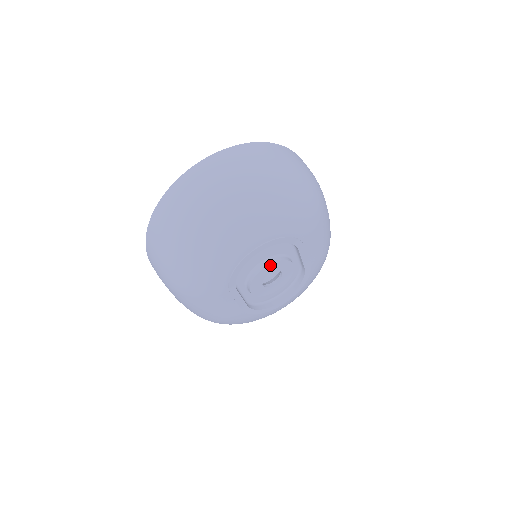
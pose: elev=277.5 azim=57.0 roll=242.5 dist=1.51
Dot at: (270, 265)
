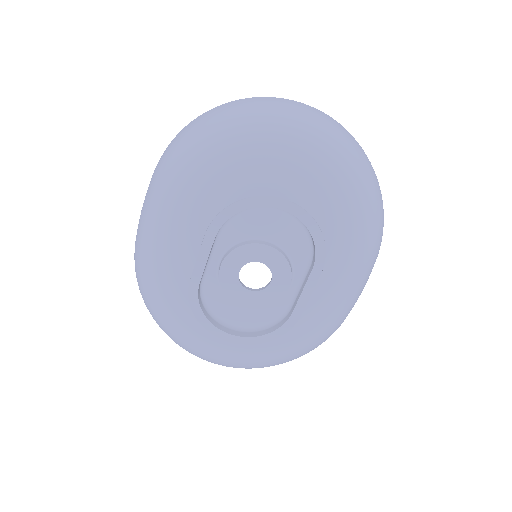
Dot at: (272, 249)
